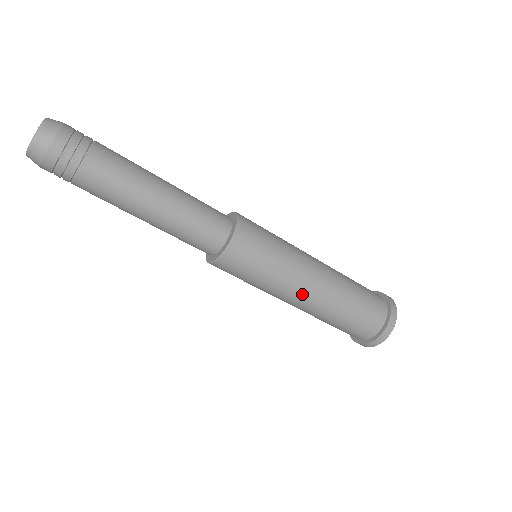
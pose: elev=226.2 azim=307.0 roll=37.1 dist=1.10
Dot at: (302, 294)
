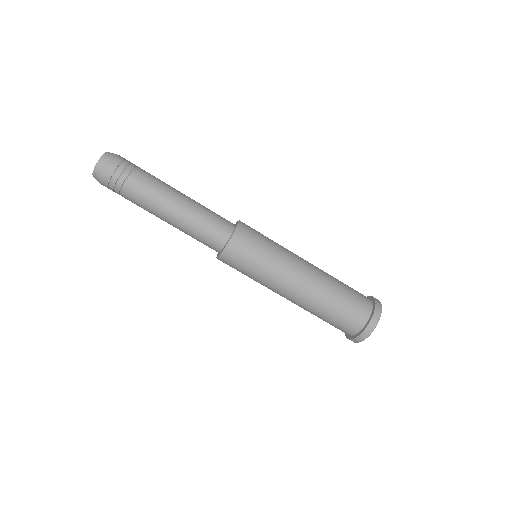
Dot at: (290, 287)
